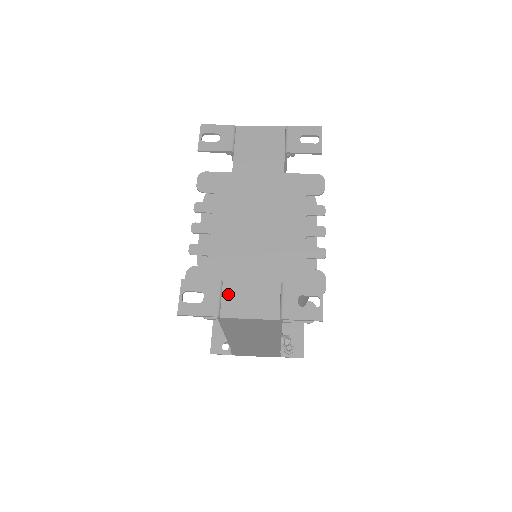
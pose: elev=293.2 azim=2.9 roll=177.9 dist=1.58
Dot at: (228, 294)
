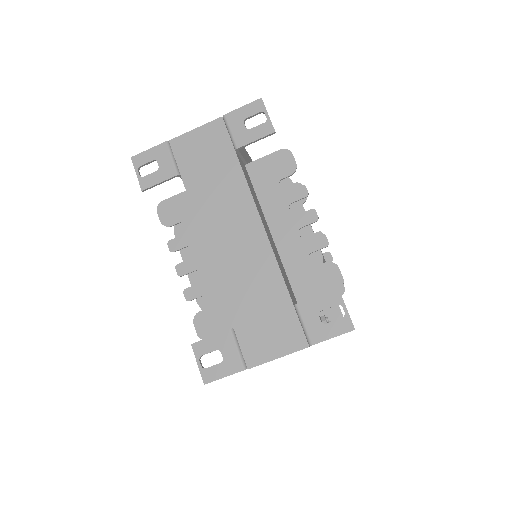
Dot at: (245, 341)
